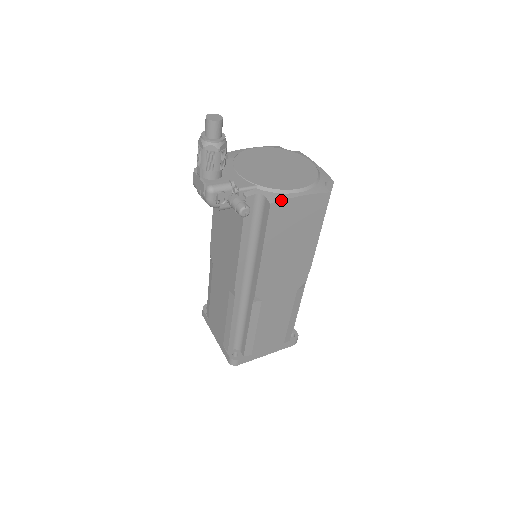
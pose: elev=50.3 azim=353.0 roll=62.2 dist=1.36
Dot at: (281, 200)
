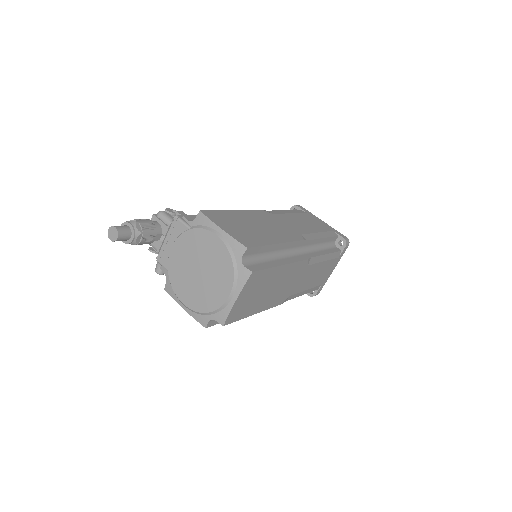
Dot at: (170, 295)
